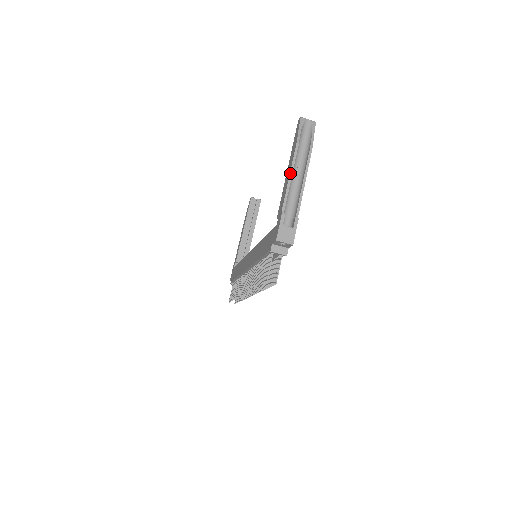
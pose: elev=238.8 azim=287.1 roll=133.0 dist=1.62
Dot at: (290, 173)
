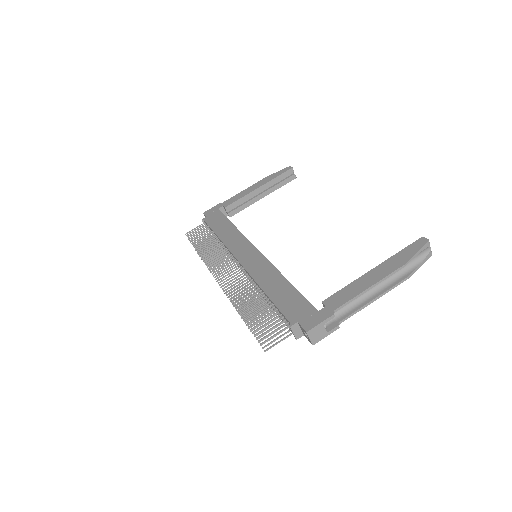
Dot at: (374, 285)
